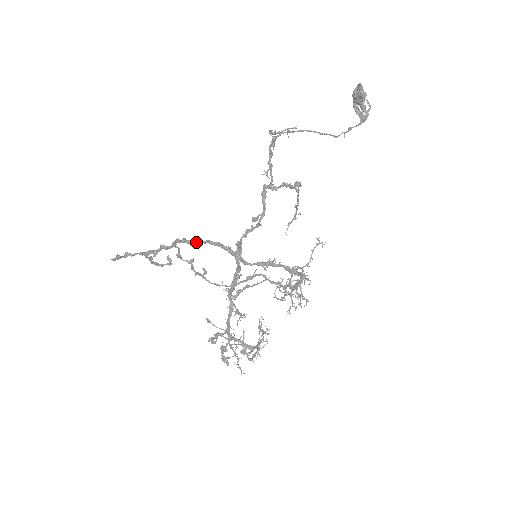
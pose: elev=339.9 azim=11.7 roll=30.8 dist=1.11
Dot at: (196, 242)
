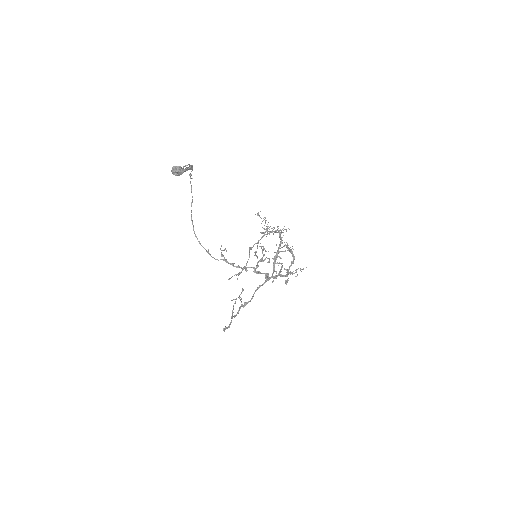
Dot at: occluded
